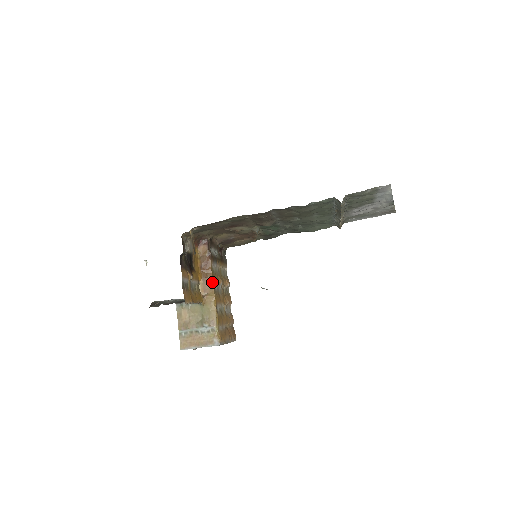
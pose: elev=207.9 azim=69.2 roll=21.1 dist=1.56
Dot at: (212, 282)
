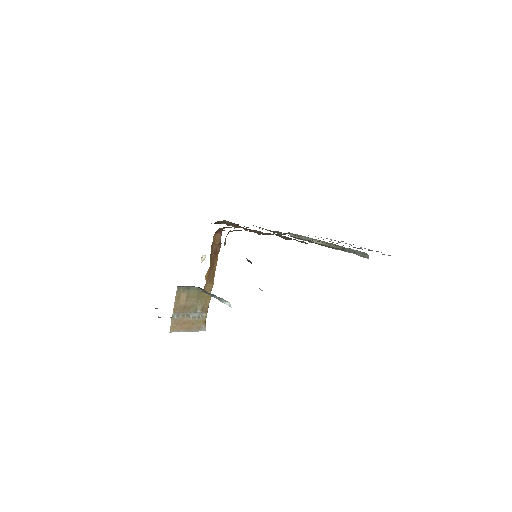
Dot at: occluded
